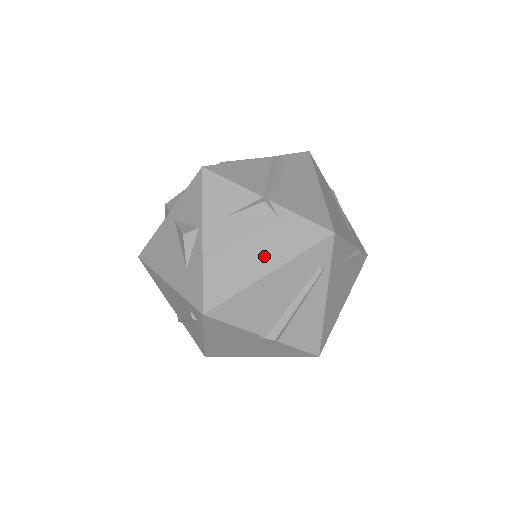
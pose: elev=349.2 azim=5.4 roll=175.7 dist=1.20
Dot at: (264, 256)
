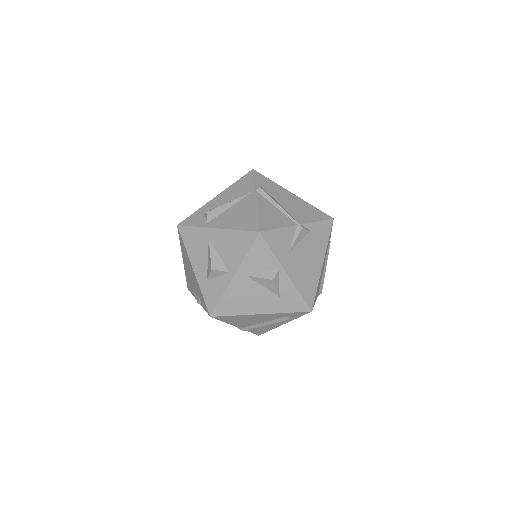
Dot at: (316, 257)
